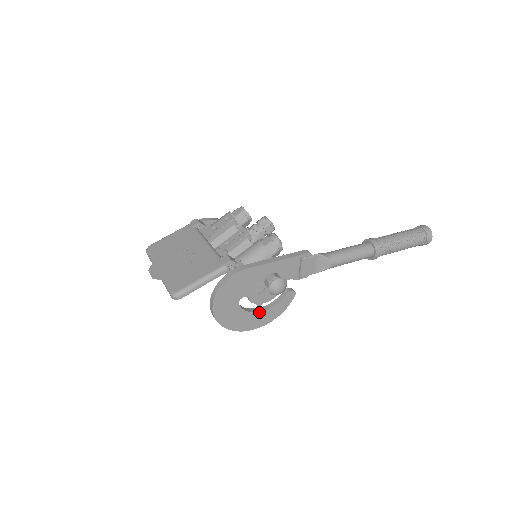
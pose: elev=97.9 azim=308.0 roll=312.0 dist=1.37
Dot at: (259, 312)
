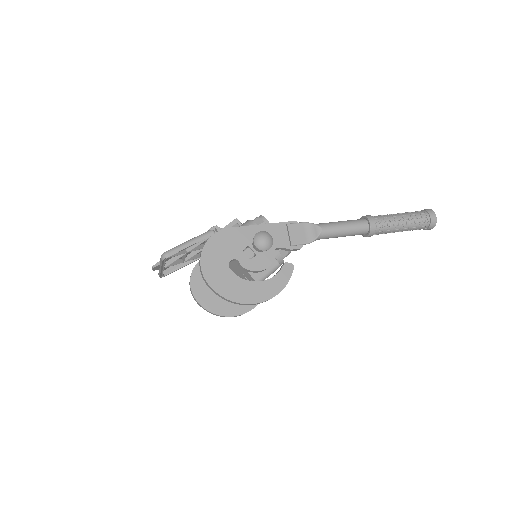
Dot at: (255, 282)
